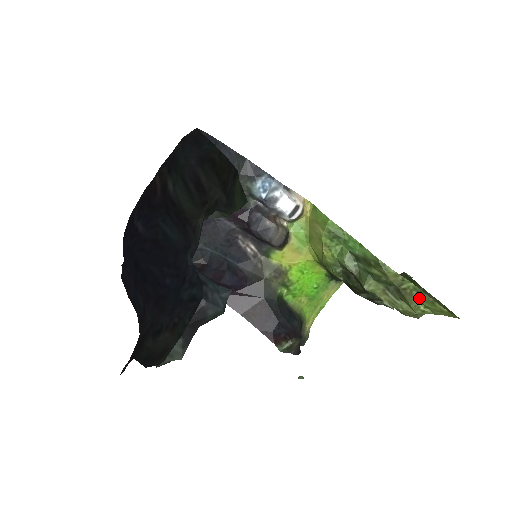
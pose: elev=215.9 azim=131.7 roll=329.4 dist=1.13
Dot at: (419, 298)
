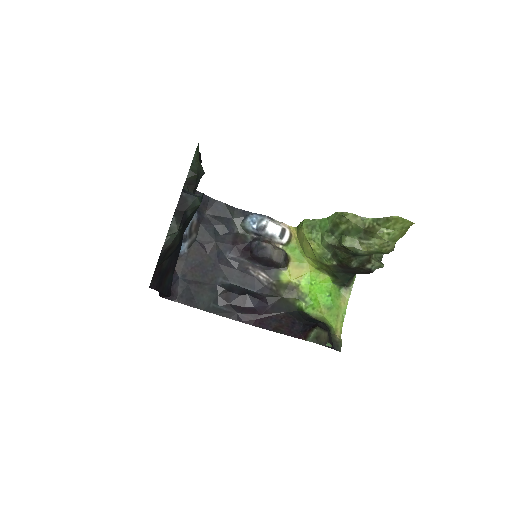
Dot at: (379, 225)
